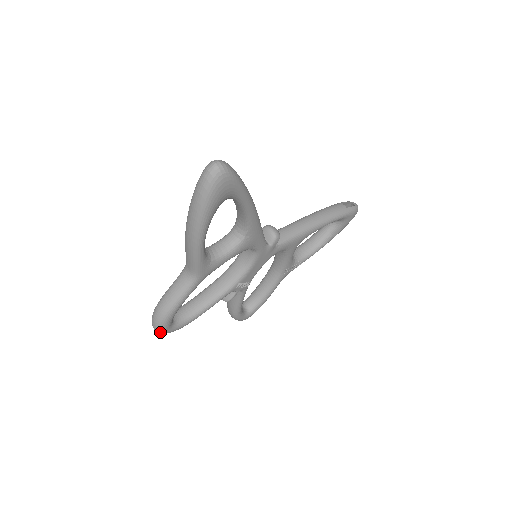
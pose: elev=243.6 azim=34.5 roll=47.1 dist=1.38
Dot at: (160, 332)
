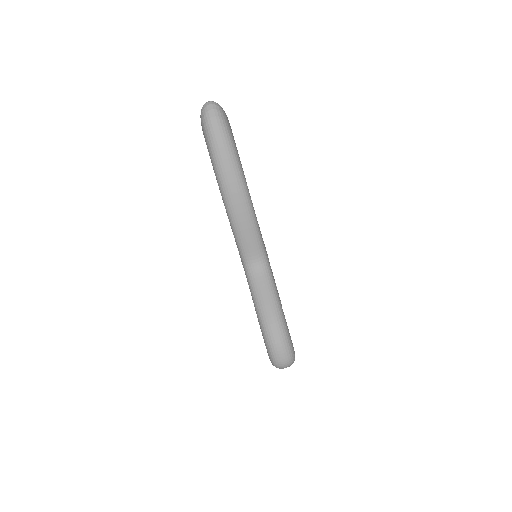
Dot at: (293, 358)
